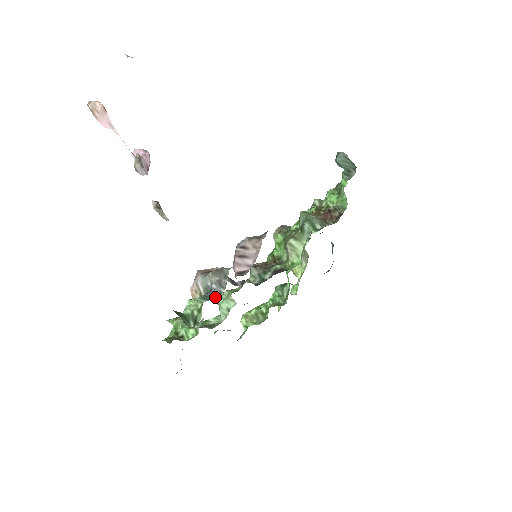
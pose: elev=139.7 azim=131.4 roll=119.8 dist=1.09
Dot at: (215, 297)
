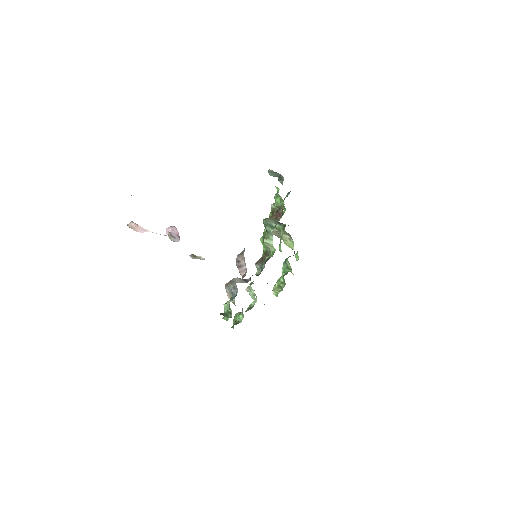
Dot at: (235, 296)
